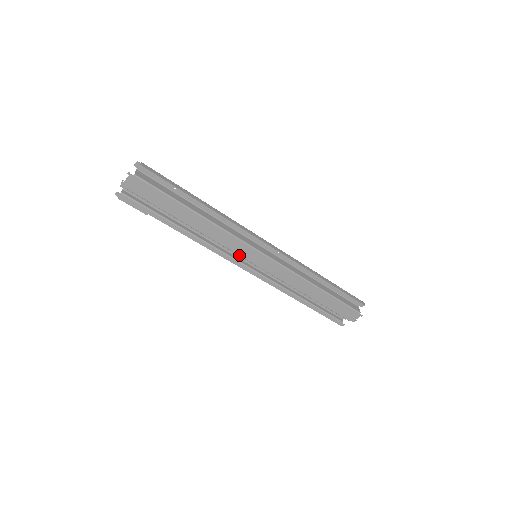
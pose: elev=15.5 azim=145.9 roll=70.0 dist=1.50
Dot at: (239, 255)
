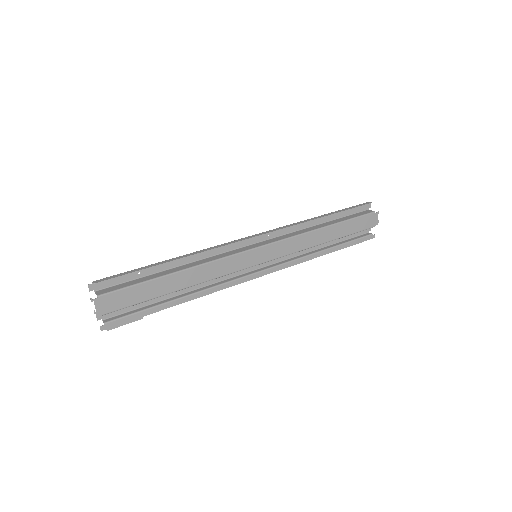
Dot at: (243, 269)
